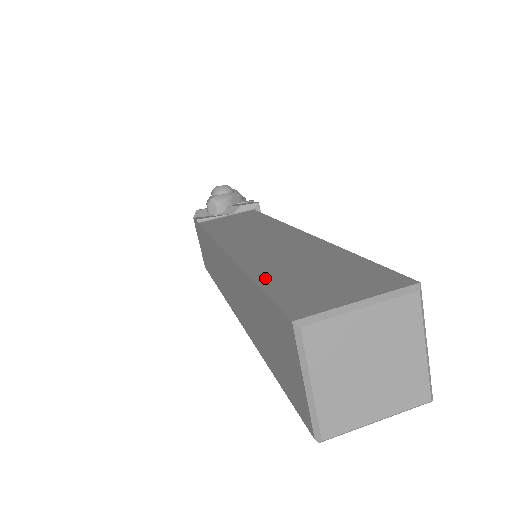
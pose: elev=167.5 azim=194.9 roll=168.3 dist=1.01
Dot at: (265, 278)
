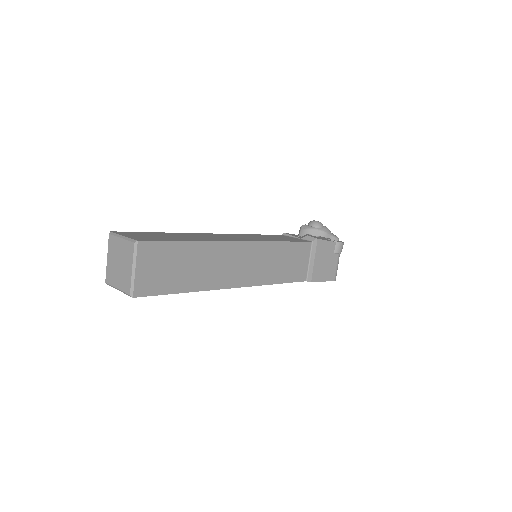
Dot at: (161, 233)
